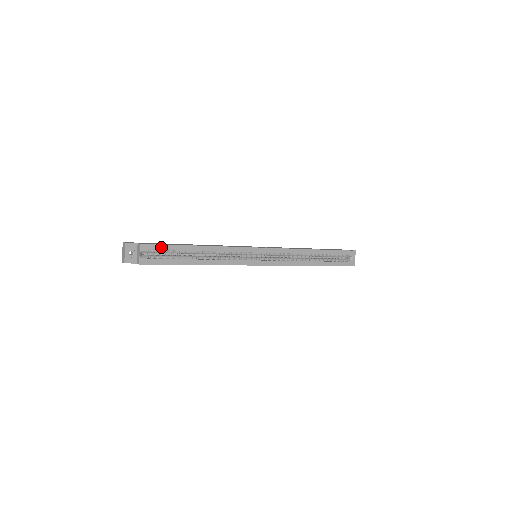
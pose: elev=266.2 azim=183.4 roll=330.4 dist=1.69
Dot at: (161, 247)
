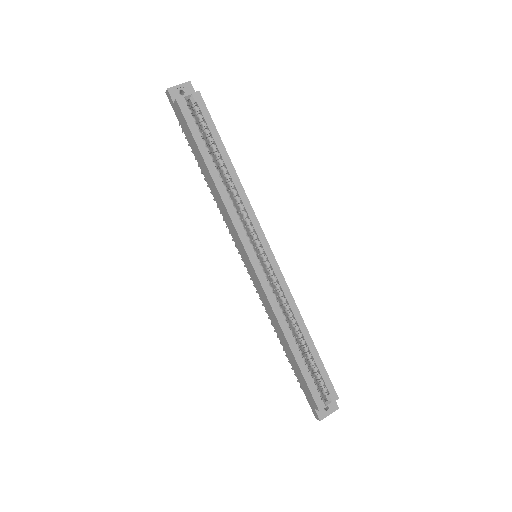
Dot at: (208, 117)
